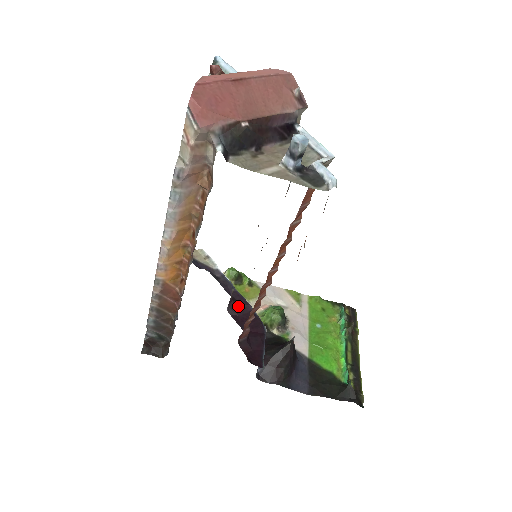
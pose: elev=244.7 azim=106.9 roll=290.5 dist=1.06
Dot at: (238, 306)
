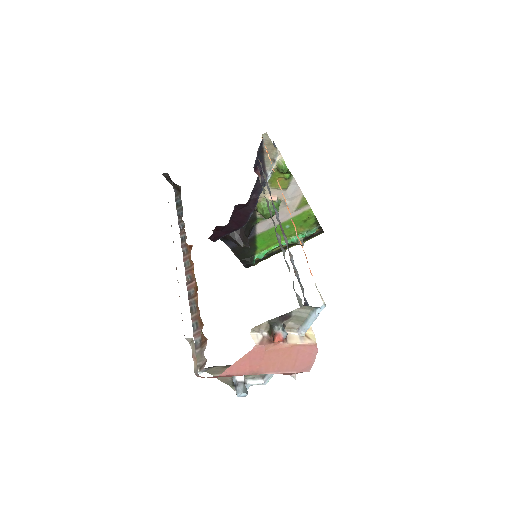
Dot at: (246, 206)
